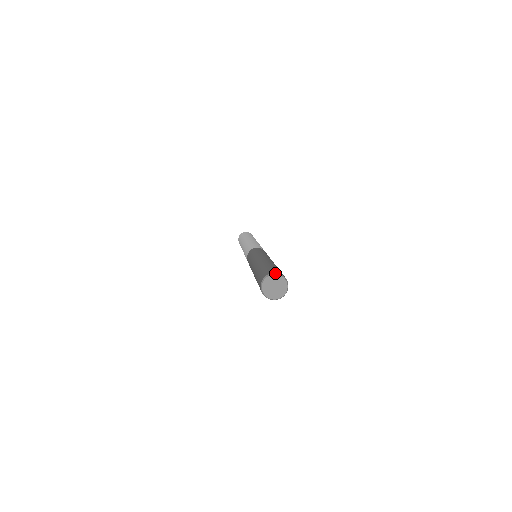
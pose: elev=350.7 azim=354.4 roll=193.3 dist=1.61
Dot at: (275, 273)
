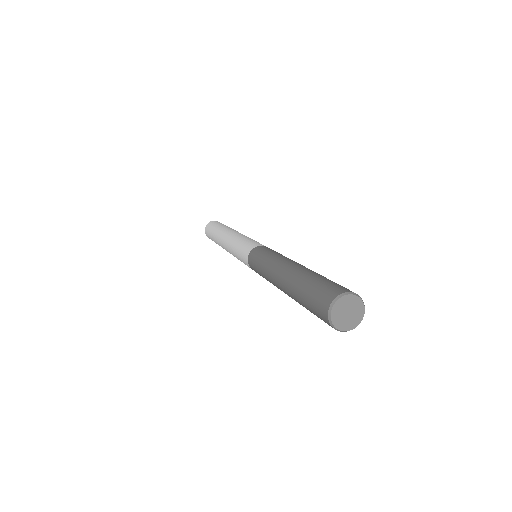
Dot at: occluded
